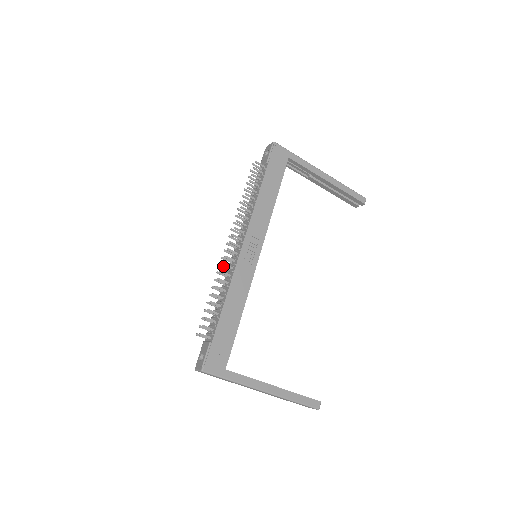
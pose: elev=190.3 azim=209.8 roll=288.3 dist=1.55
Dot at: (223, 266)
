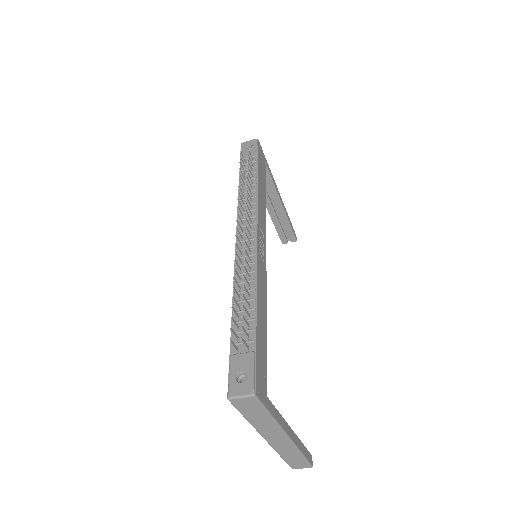
Dot at: (237, 255)
